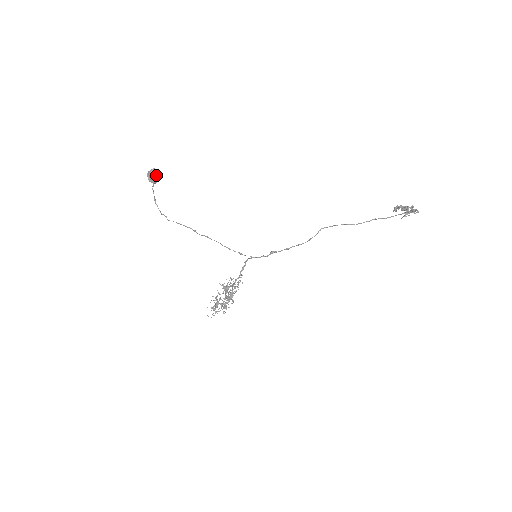
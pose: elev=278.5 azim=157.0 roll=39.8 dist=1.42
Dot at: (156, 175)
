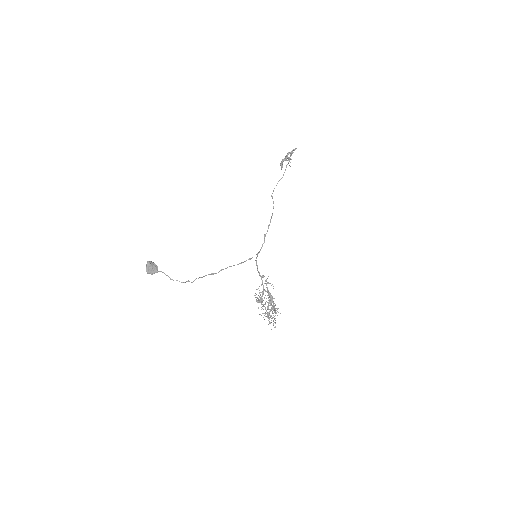
Dot at: (153, 264)
